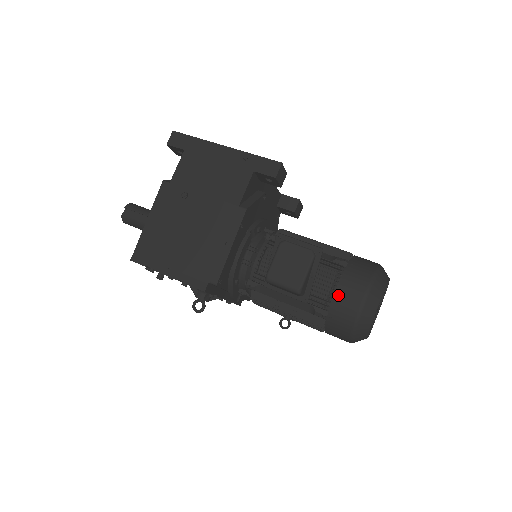
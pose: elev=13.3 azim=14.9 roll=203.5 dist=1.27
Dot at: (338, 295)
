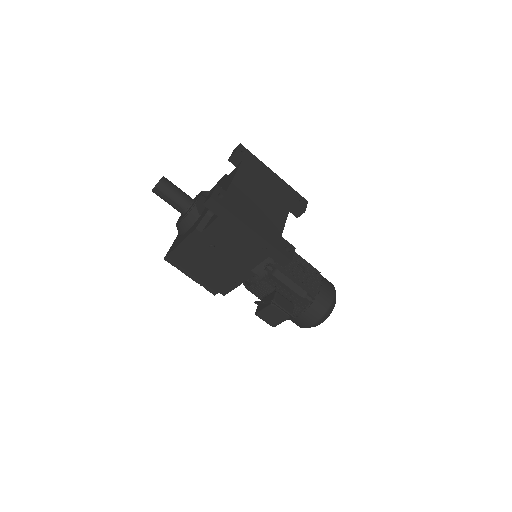
Dot at: (297, 319)
